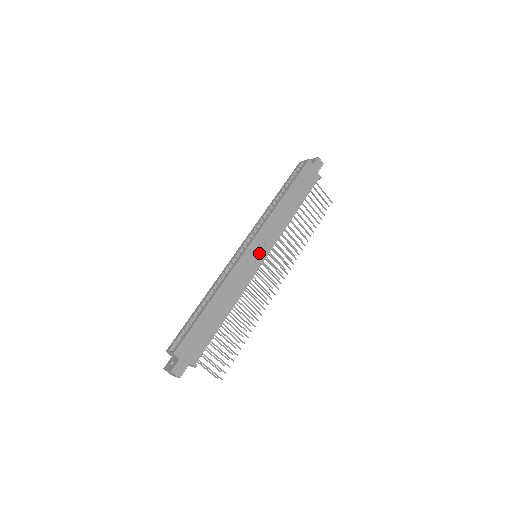
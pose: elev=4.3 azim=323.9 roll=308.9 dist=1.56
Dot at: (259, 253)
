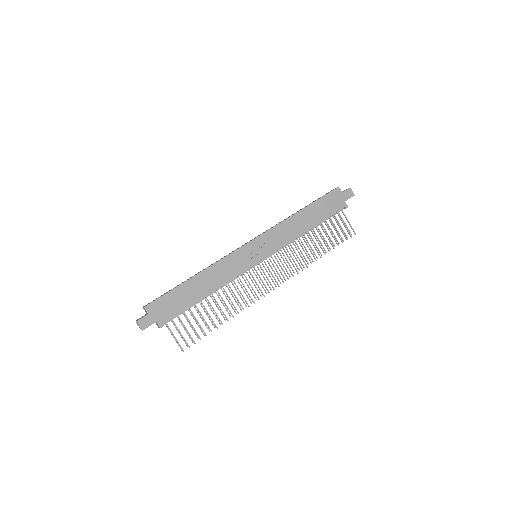
Dot at: (258, 253)
